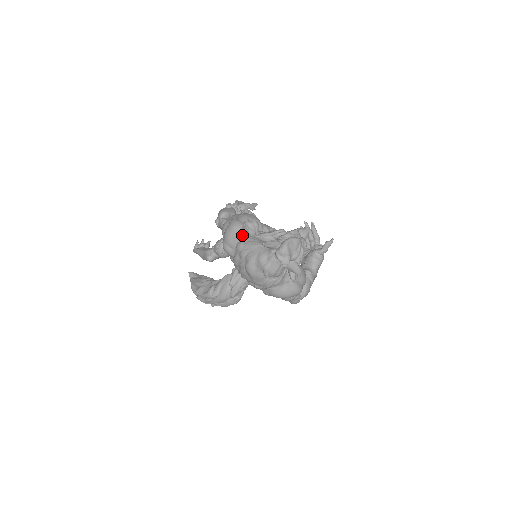
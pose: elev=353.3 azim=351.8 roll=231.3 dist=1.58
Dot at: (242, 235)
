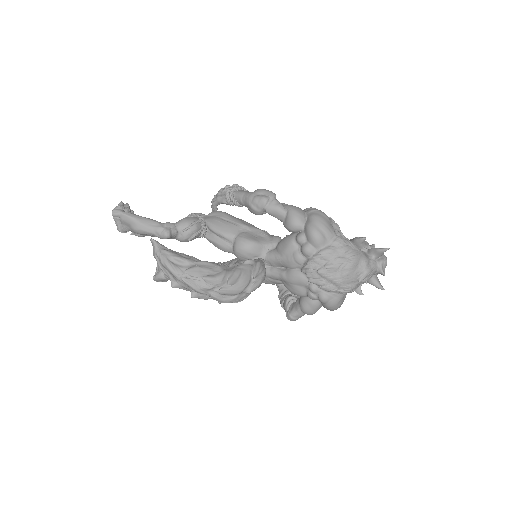
Dot at: (339, 230)
